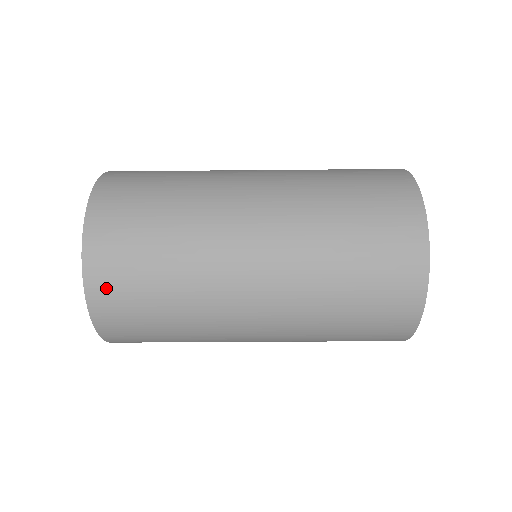
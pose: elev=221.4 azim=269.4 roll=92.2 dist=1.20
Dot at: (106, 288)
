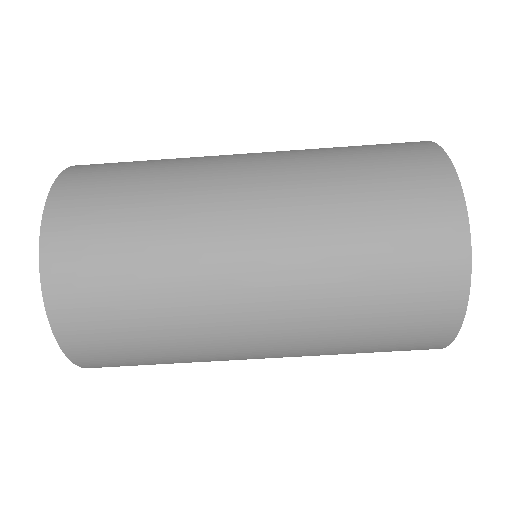
Dot at: (71, 304)
